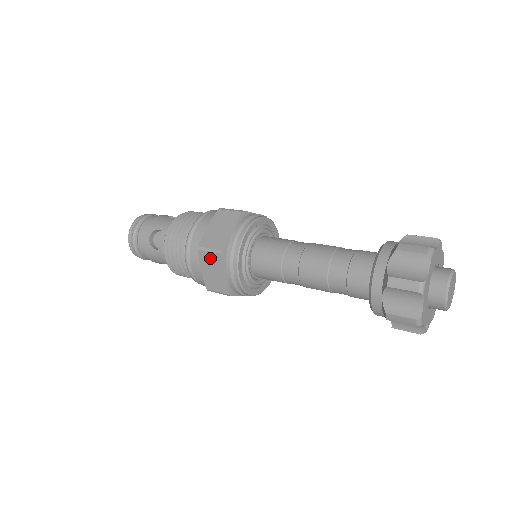
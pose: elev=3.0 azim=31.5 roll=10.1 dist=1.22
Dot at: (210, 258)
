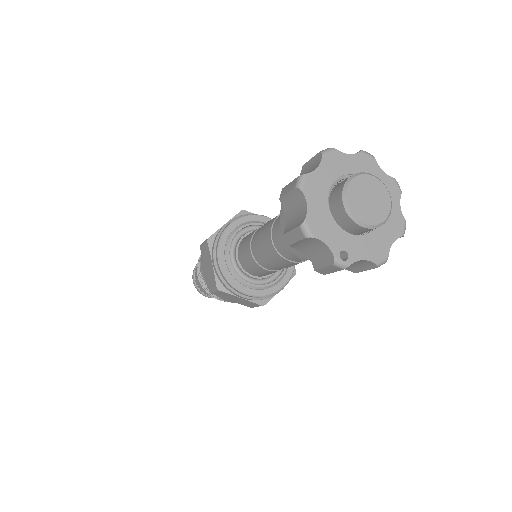
Dot at: (205, 251)
